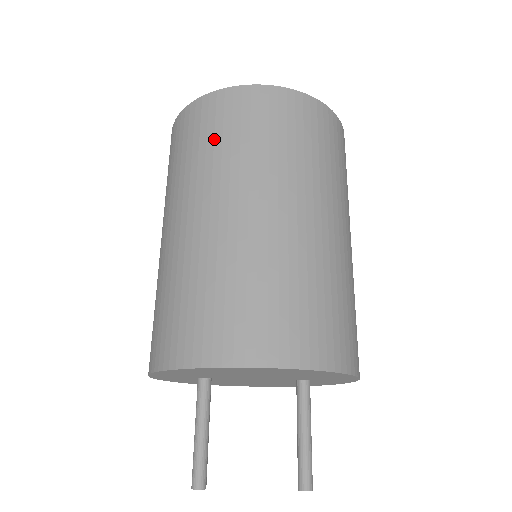
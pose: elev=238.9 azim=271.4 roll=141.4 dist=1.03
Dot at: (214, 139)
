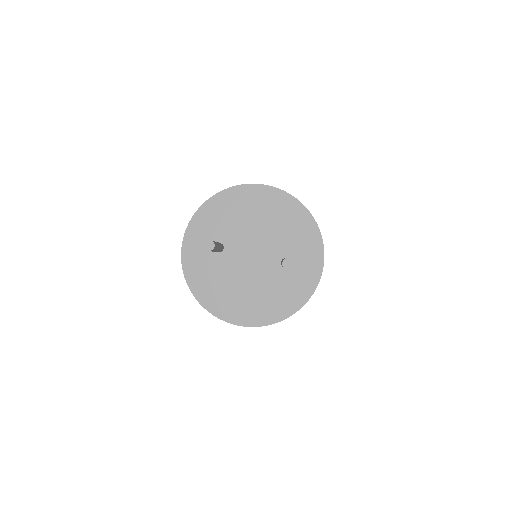
Dot at: occluded
